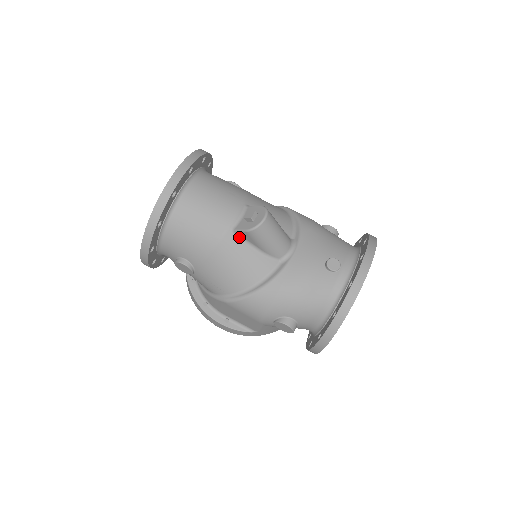
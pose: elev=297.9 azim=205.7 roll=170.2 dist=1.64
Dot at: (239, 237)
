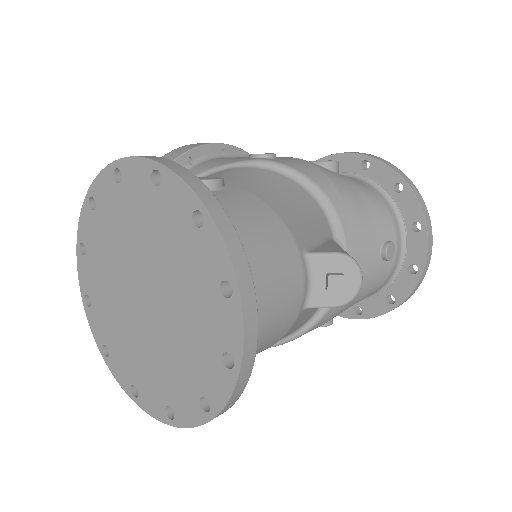
Dot at: occluded
